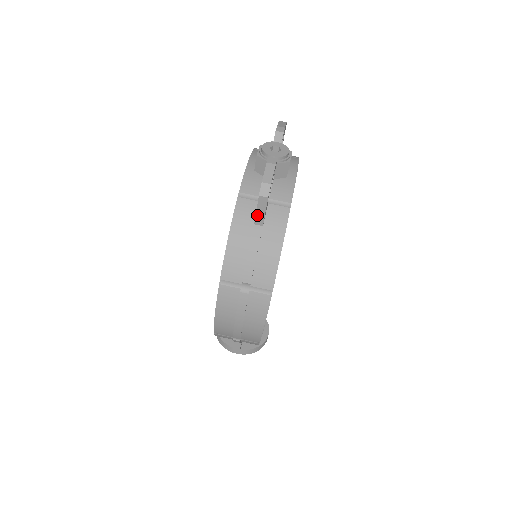
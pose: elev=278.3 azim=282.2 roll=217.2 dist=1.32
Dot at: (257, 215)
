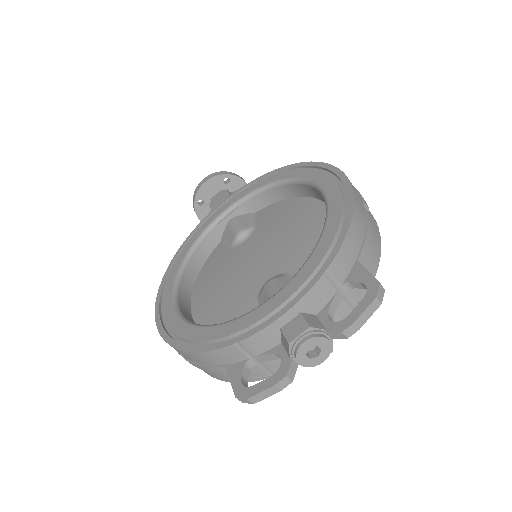
Dot at: (230, 377)
